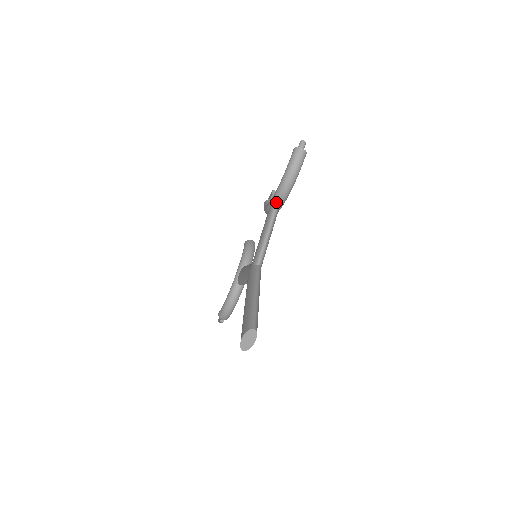
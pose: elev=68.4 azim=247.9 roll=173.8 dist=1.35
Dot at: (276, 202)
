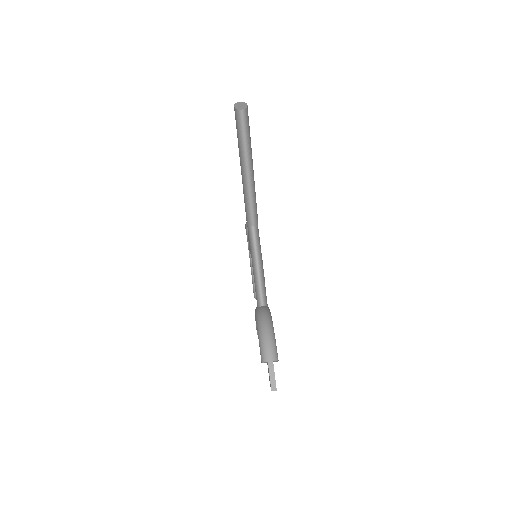
Dot at: occluded
